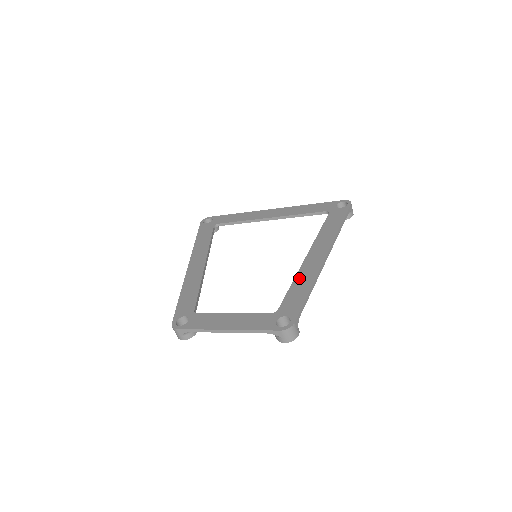
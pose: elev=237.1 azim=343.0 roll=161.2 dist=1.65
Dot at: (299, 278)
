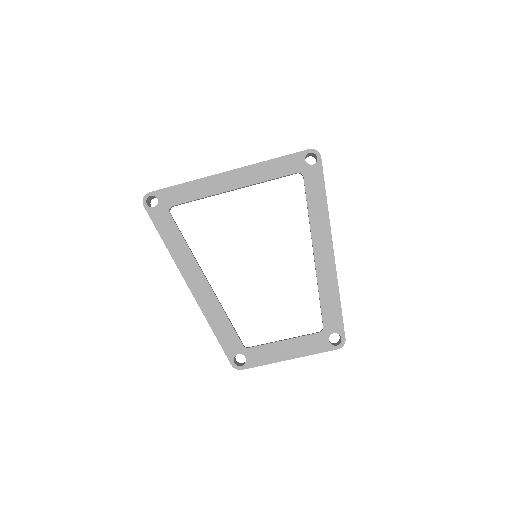
Dot at: (322, 285)
